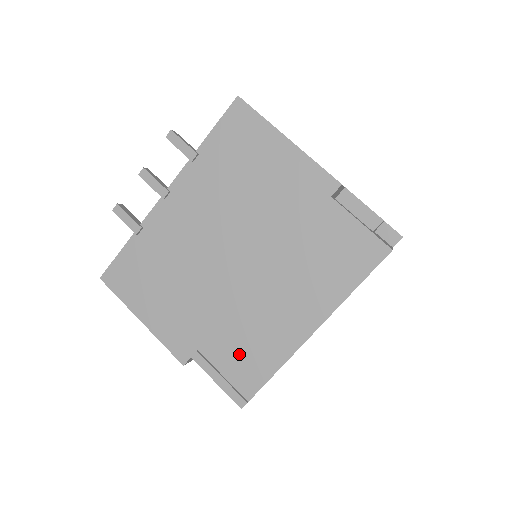
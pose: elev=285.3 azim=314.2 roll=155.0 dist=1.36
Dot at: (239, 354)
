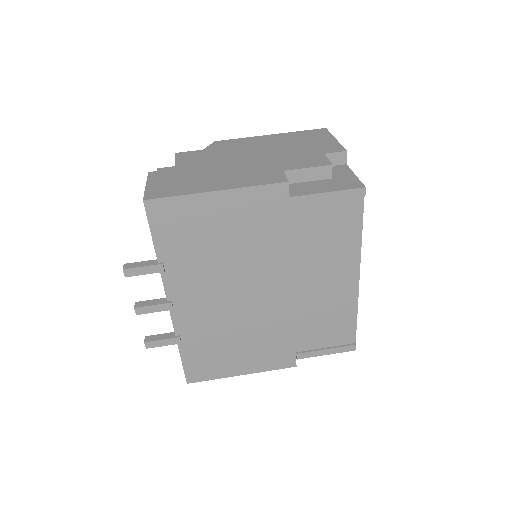
Dot at: (324, 330)
